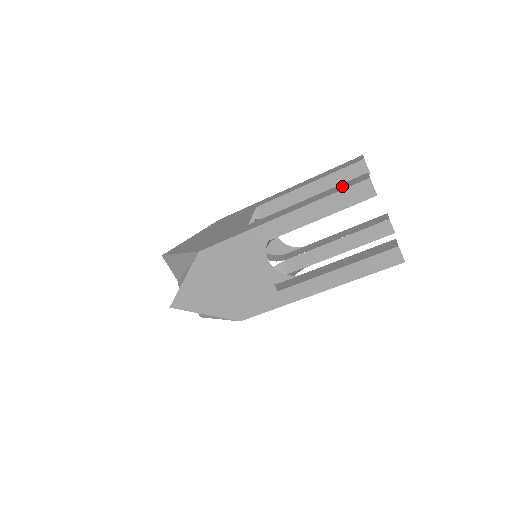
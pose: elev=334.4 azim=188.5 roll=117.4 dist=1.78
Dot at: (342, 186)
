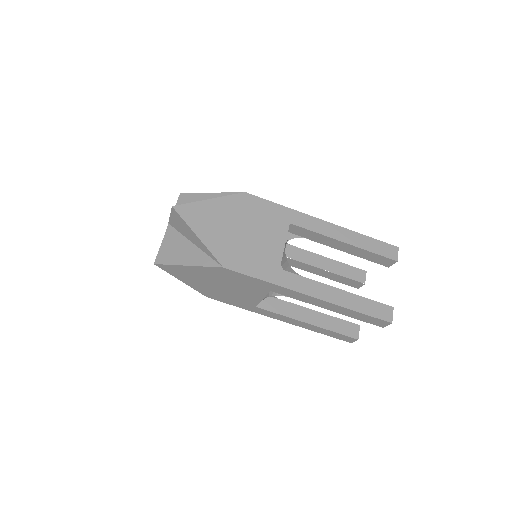
Dot at: (371, 307)
